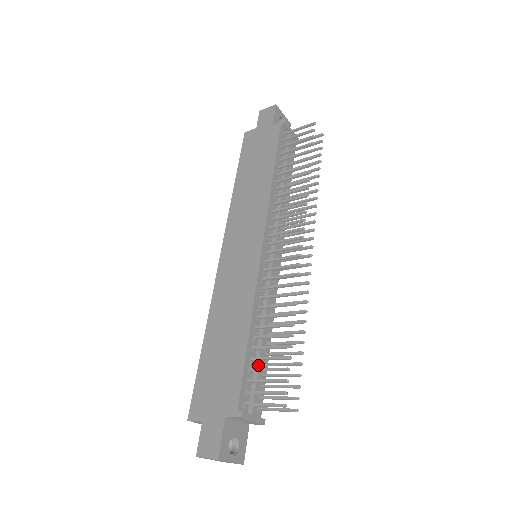
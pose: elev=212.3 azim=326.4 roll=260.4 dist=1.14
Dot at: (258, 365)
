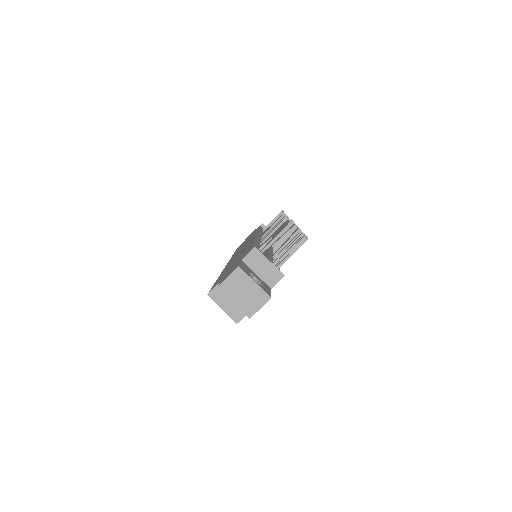
Dot at: (267, 252)
